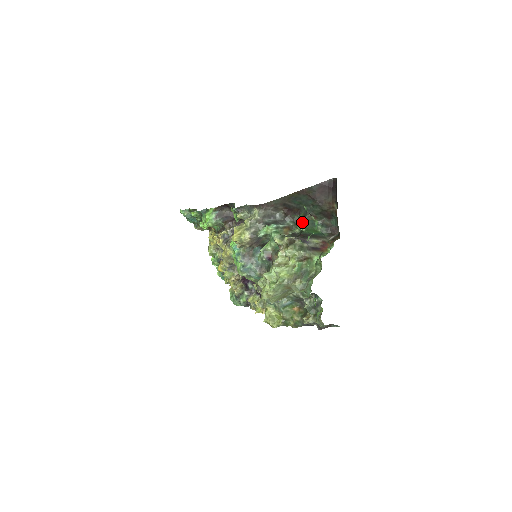
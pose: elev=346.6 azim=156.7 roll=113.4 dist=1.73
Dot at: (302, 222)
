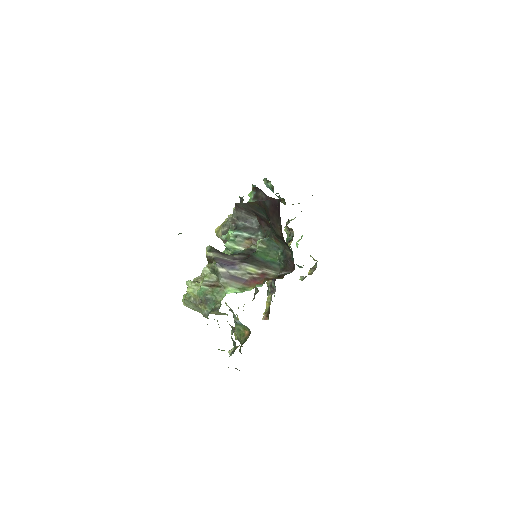
Dot at: (261, 240)
